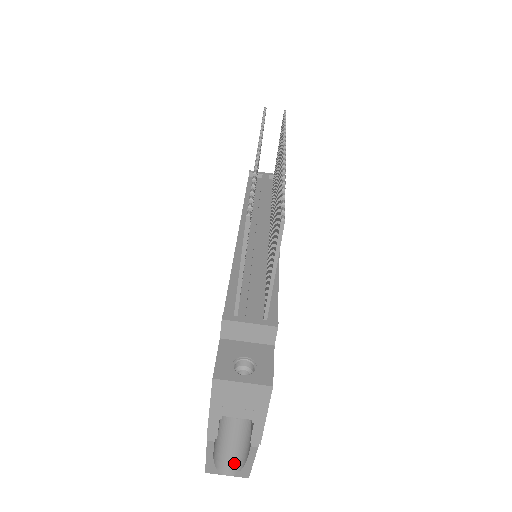
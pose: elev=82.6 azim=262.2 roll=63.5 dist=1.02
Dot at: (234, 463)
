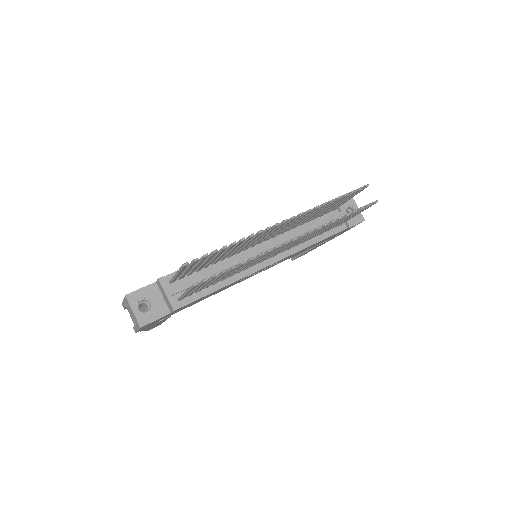
Dot at: occluded
